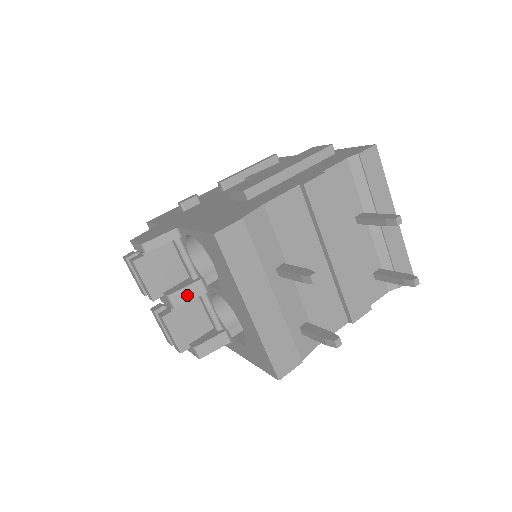
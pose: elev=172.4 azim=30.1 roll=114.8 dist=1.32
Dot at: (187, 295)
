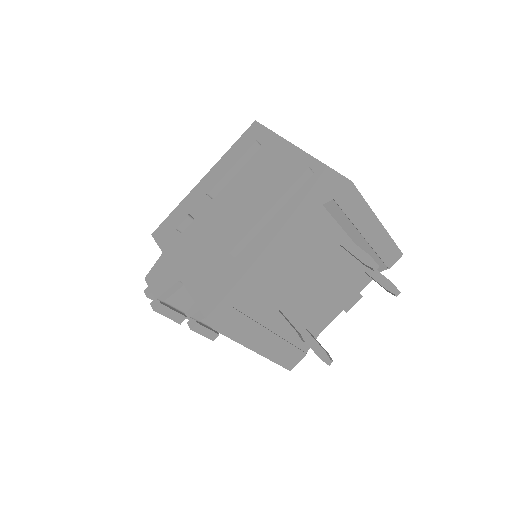
Dot at: occluded
